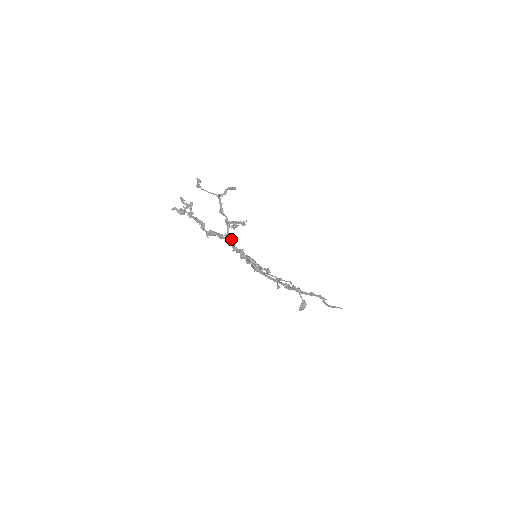
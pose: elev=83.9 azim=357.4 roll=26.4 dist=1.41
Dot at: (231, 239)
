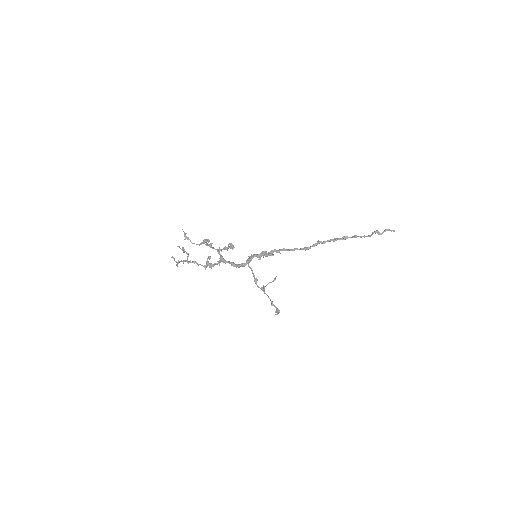
Dot at: (225, 261)
